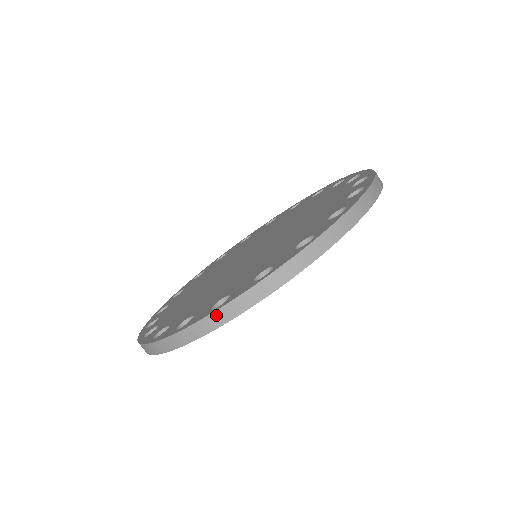
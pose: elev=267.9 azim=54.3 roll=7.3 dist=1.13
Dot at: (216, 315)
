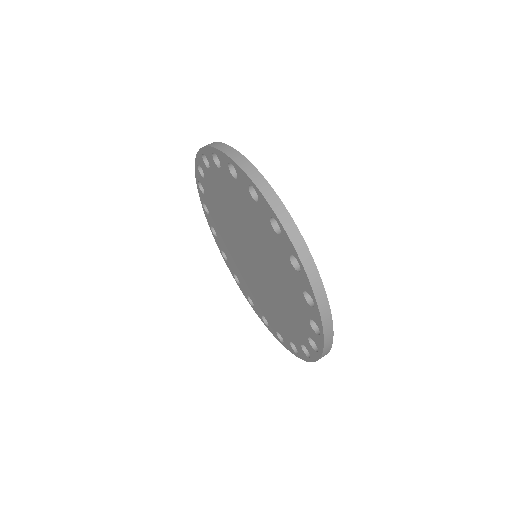
Dot at: occluded
